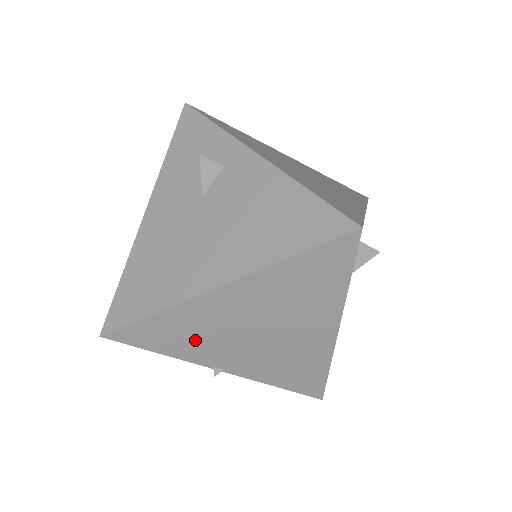
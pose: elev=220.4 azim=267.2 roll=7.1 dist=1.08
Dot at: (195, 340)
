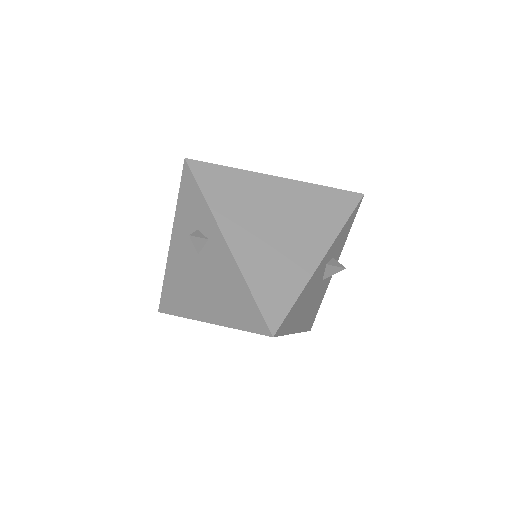
Dot at: occluded
